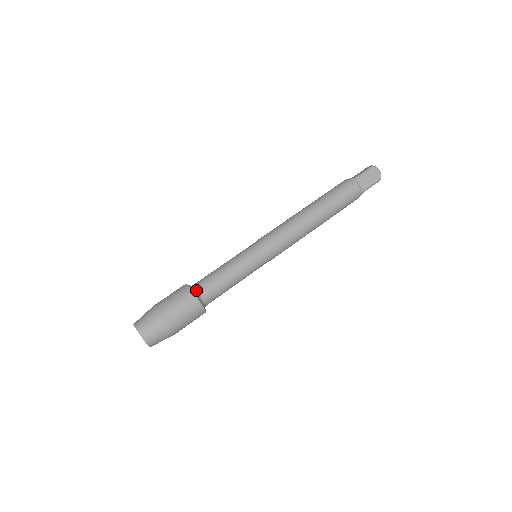
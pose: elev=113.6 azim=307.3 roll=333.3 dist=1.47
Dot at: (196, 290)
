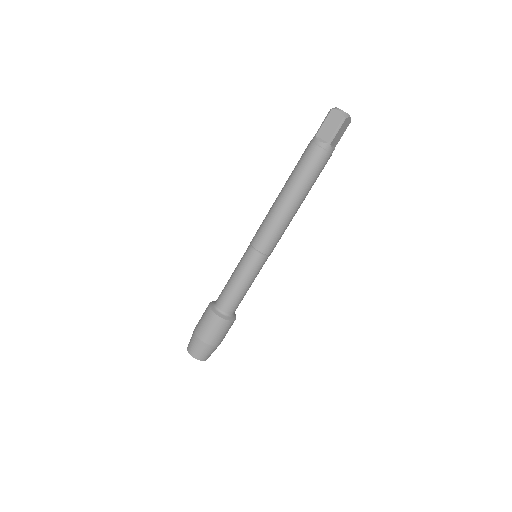
Dot at: (215, 305)
